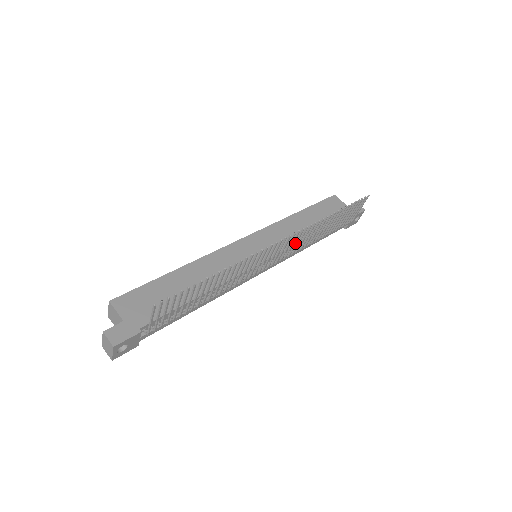
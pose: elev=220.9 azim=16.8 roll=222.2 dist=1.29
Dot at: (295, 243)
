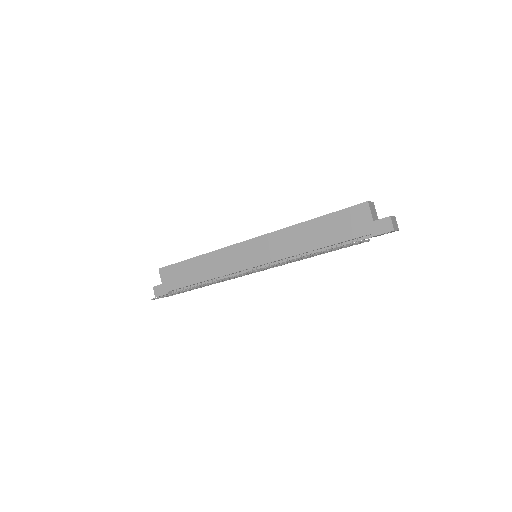
Dot at: occluded
